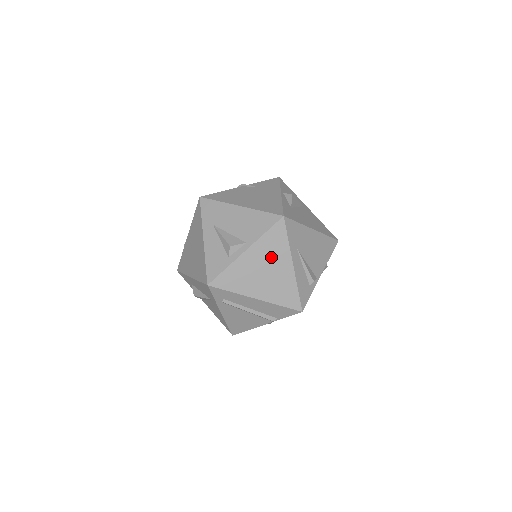
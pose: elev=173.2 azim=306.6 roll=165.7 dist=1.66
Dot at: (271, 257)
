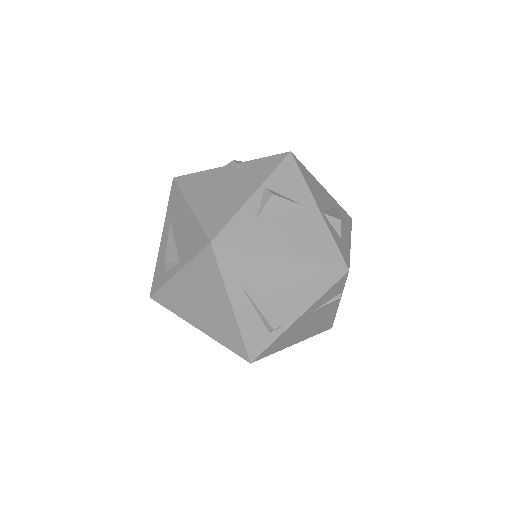
Dot at: (205, 289)
